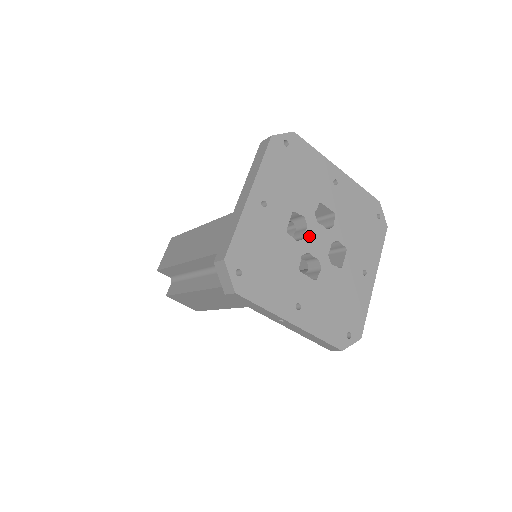
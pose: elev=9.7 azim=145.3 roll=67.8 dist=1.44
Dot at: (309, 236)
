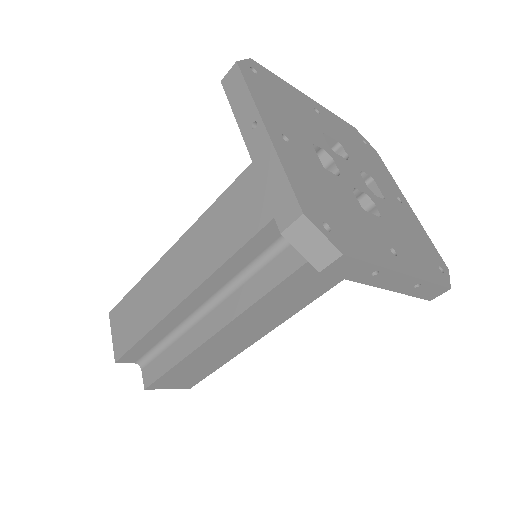
Dot at: (343, 162)
